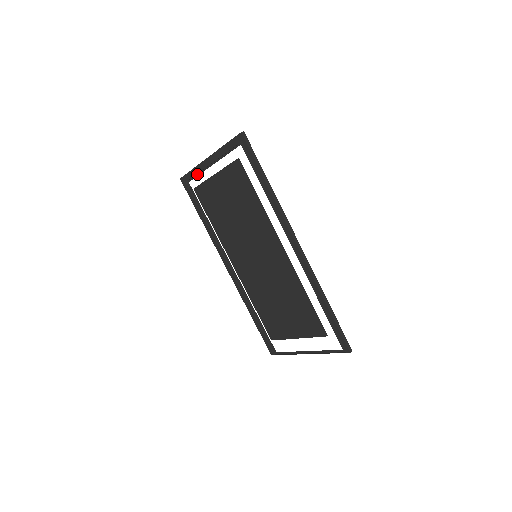
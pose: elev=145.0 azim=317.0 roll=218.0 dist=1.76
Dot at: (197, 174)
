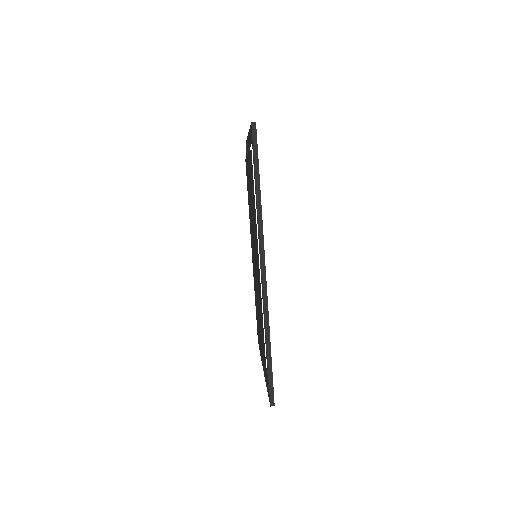
Dot at: (248, 146)
